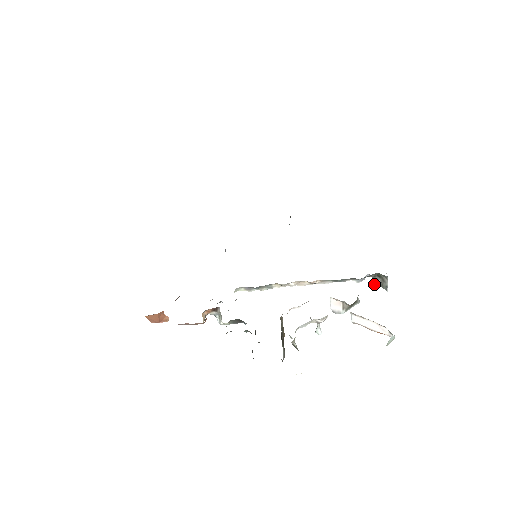
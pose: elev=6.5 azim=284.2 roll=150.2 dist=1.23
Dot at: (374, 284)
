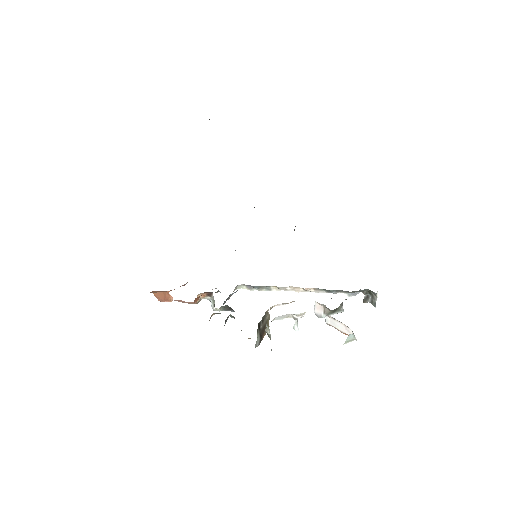
Dot at: (365, 300)
